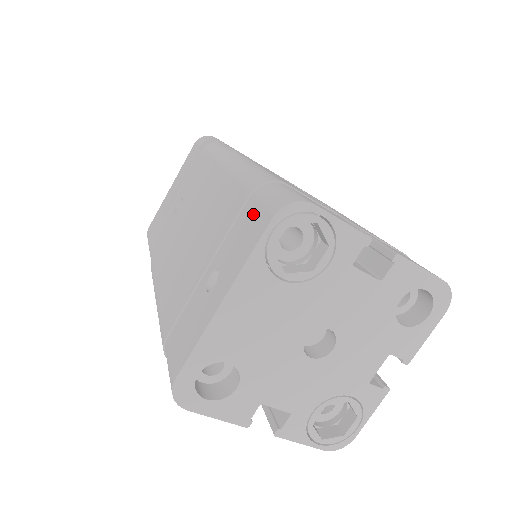
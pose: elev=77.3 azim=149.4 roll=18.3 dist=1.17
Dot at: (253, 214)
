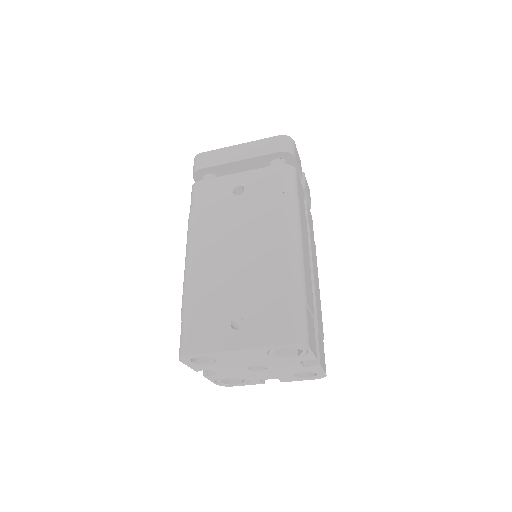
Dot at: (282, 320)
